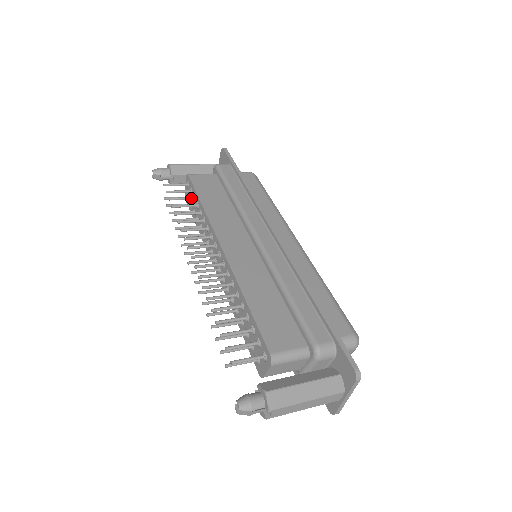
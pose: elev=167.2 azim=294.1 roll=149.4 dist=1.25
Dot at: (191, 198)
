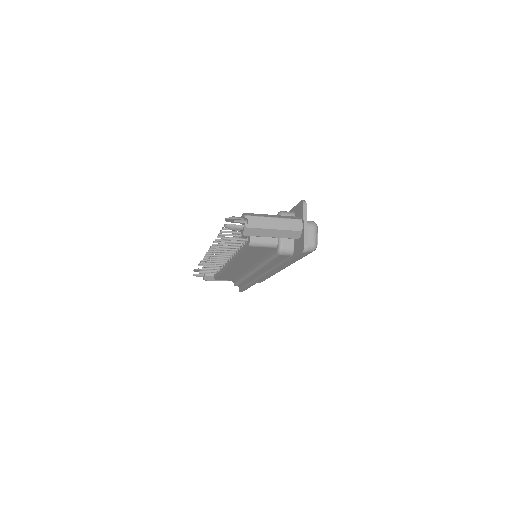
Dot at: occluded
